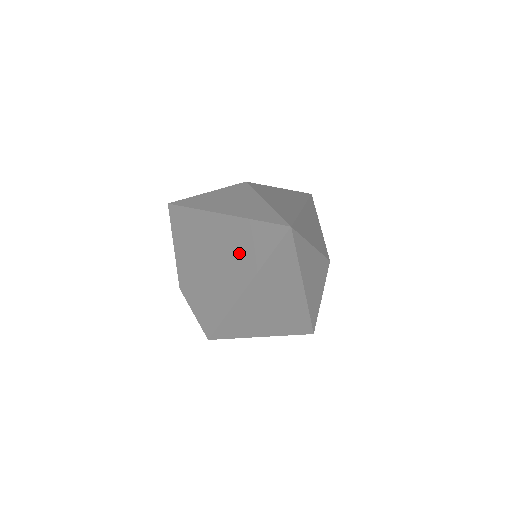
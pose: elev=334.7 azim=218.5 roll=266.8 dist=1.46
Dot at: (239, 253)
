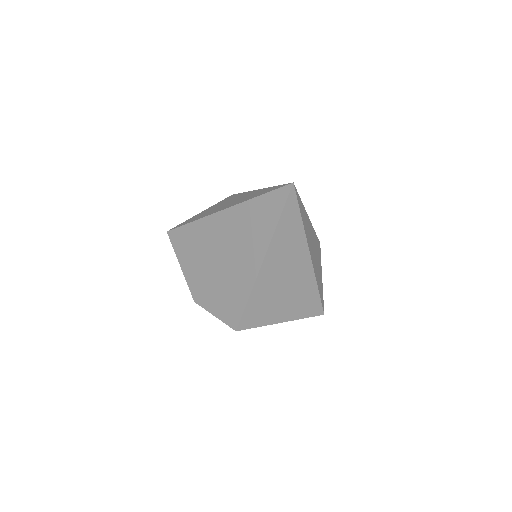
Dot at: (250, 232)
